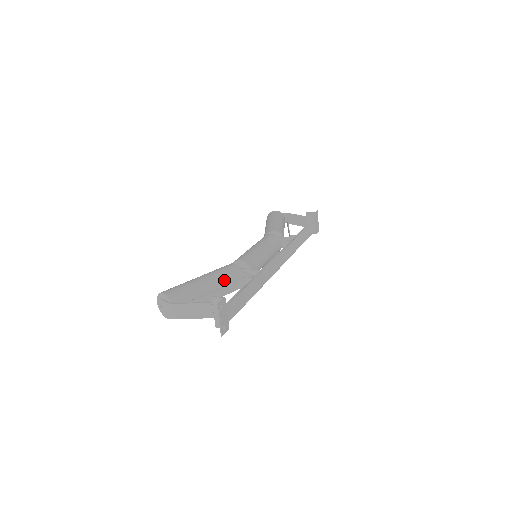
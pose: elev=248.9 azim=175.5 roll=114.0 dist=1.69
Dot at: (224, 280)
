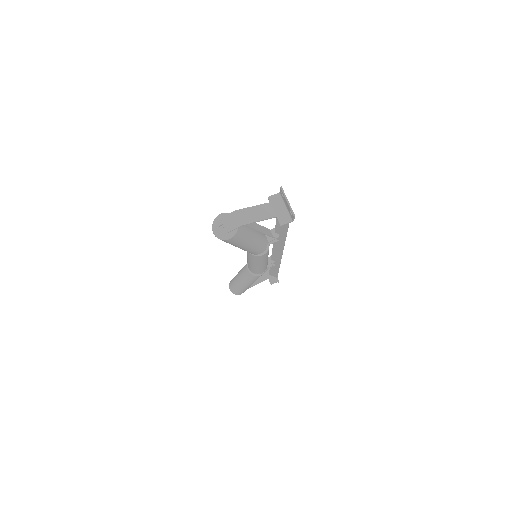
Dot at: occluded
